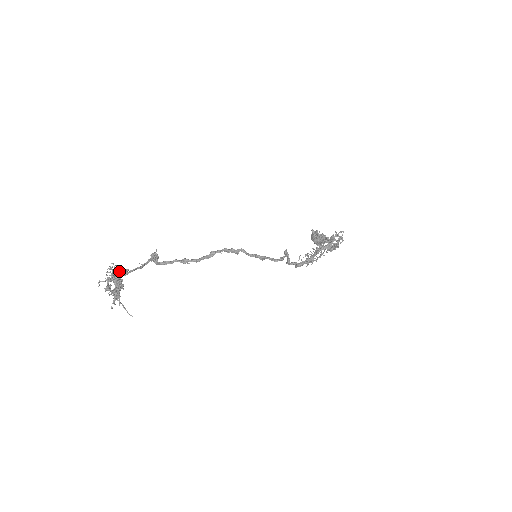
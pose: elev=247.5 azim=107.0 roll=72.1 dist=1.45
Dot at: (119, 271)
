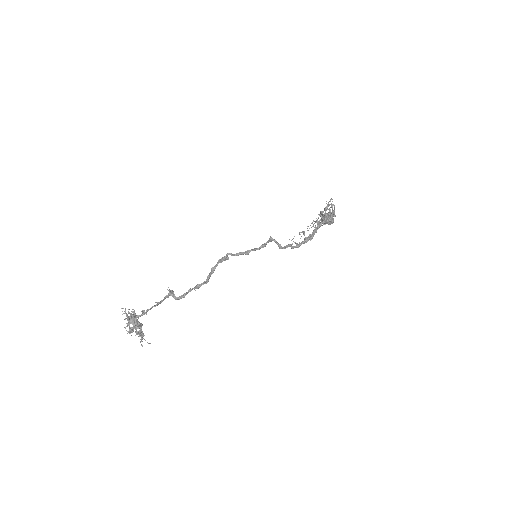
Dot at: (133, 313)
